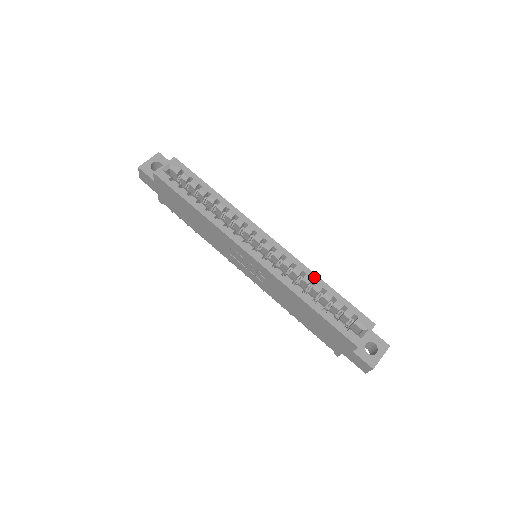
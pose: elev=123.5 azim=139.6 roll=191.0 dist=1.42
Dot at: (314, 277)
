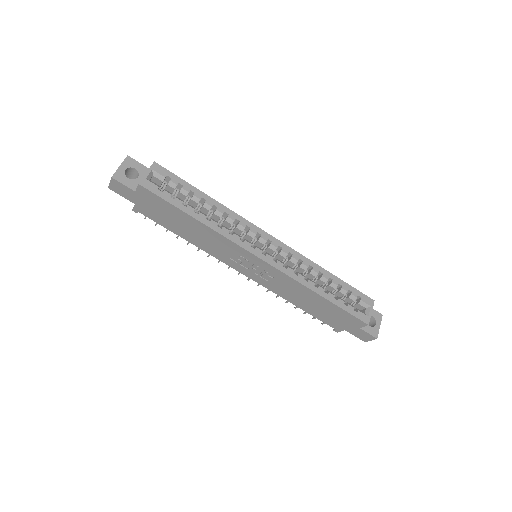
Dot at: (319, 269)
